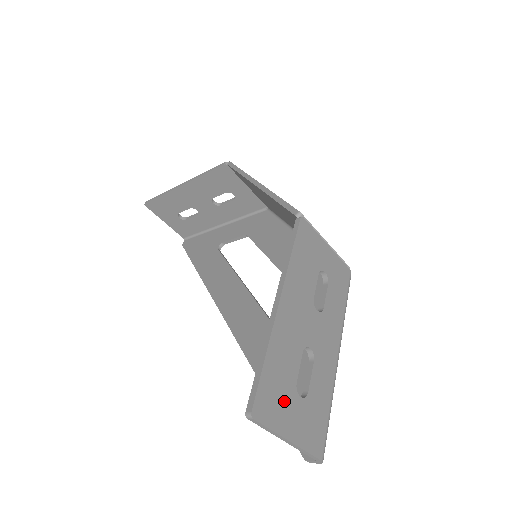
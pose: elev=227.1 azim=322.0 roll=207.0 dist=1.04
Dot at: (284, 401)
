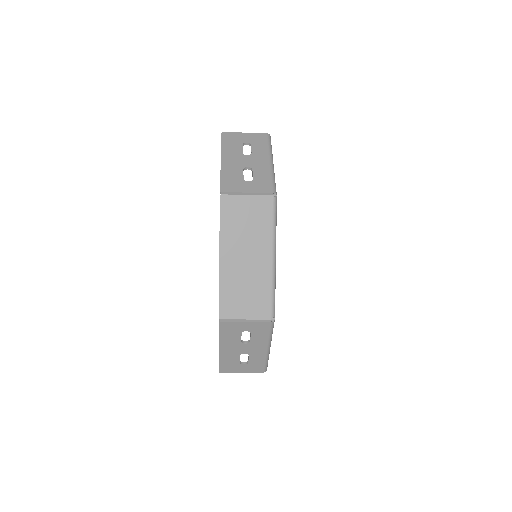
Dot at: (235, 367)
